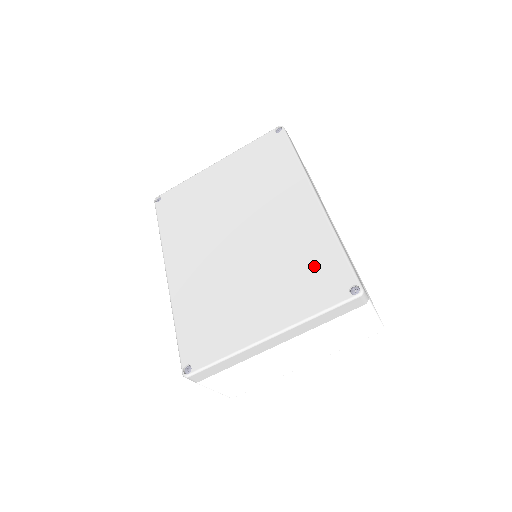
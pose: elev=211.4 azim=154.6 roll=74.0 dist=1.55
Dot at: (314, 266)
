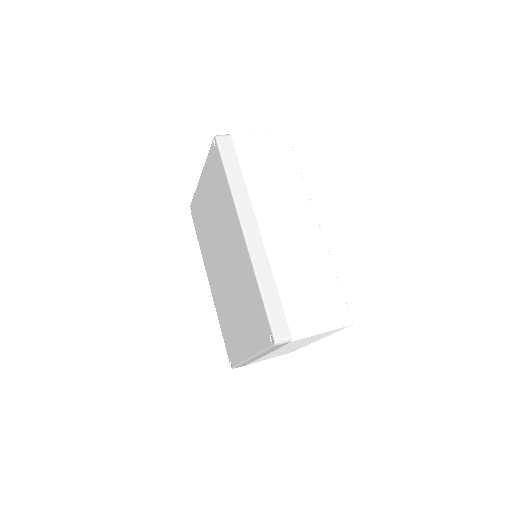
Dot at: (254, 308)
